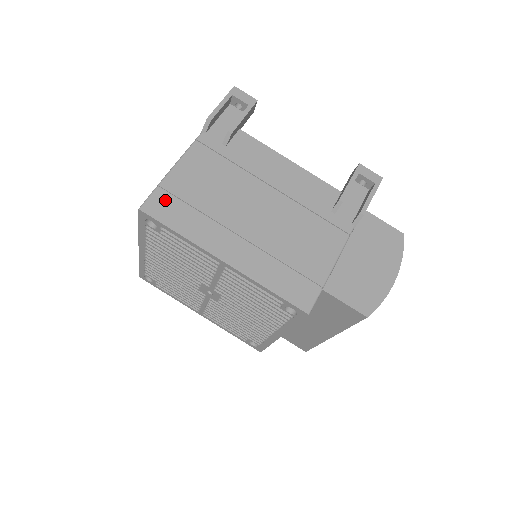
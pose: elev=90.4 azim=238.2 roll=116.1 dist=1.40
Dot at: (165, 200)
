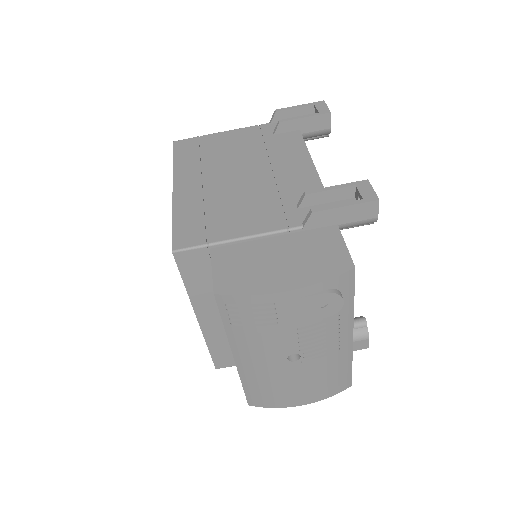
Dot at: (192, 143)
